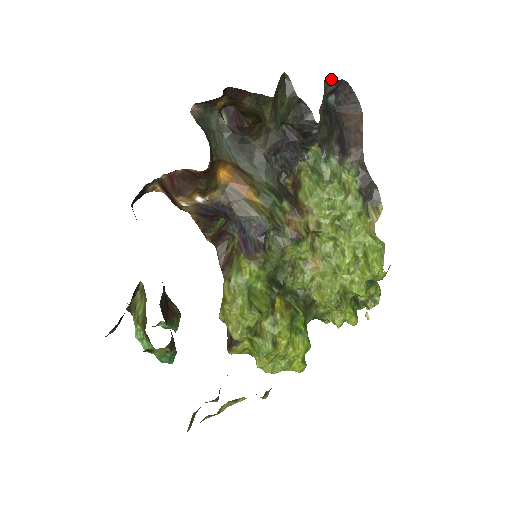
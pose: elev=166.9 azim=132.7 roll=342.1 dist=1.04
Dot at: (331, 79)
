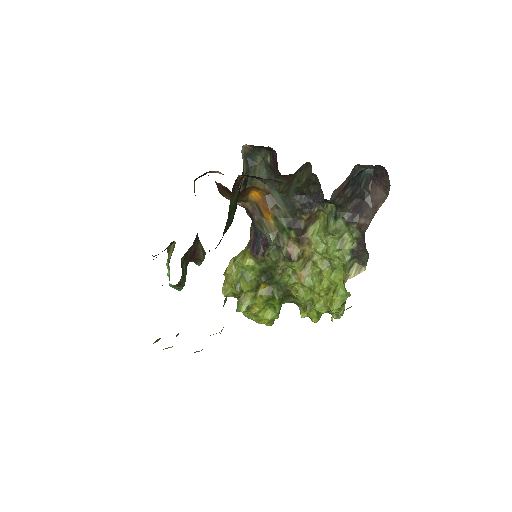
Dot at: occluded
